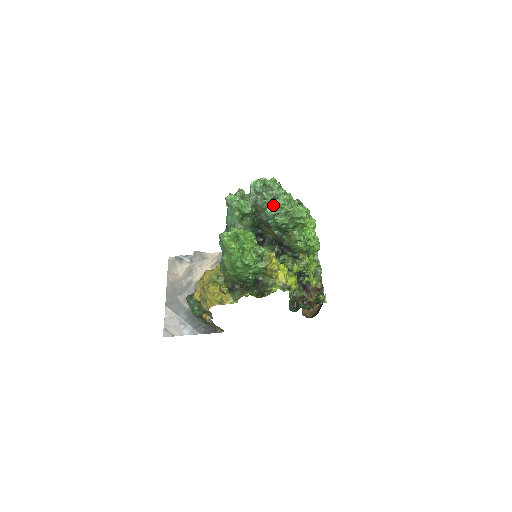
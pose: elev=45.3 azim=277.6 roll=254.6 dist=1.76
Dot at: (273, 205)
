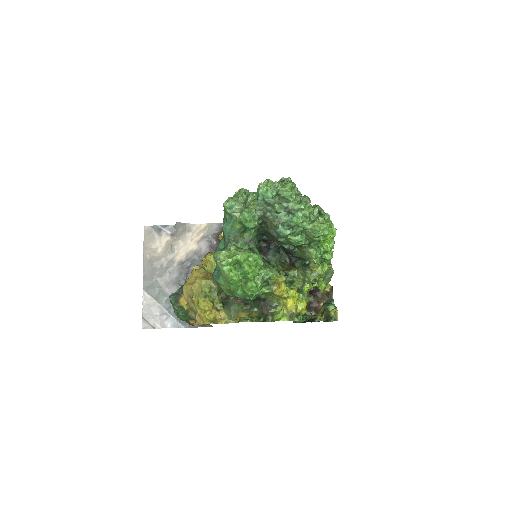
Dot at: (287, 222)
